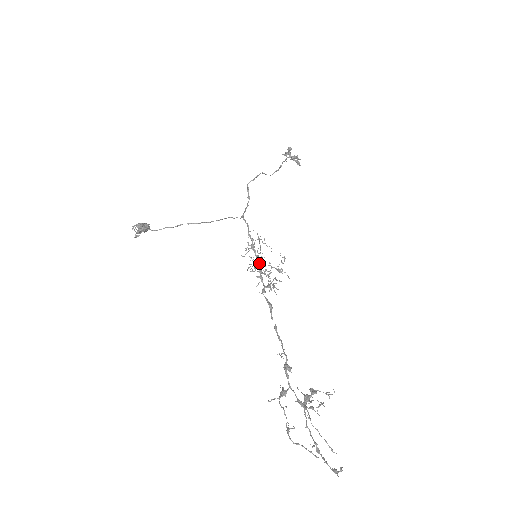
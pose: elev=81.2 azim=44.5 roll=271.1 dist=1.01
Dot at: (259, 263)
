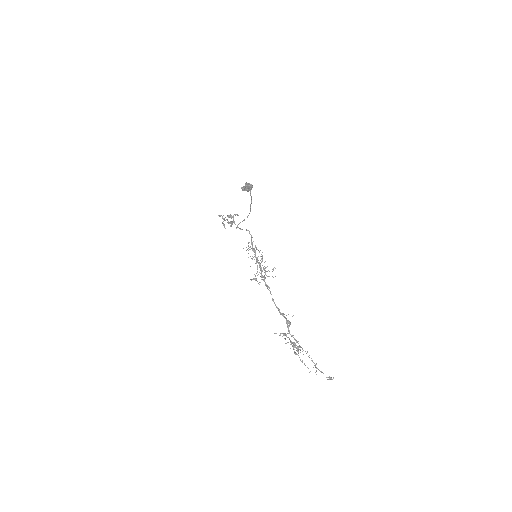
Dot at: occluded
